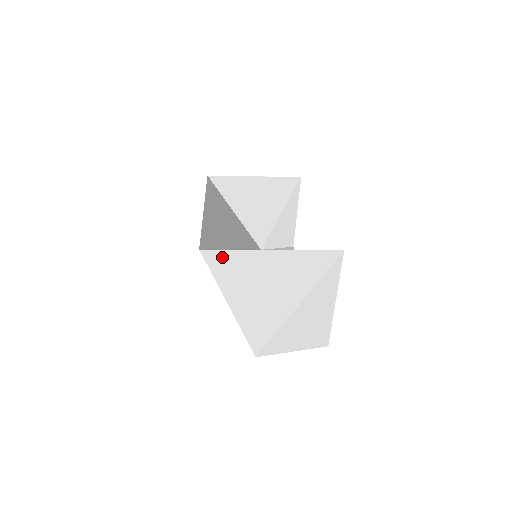
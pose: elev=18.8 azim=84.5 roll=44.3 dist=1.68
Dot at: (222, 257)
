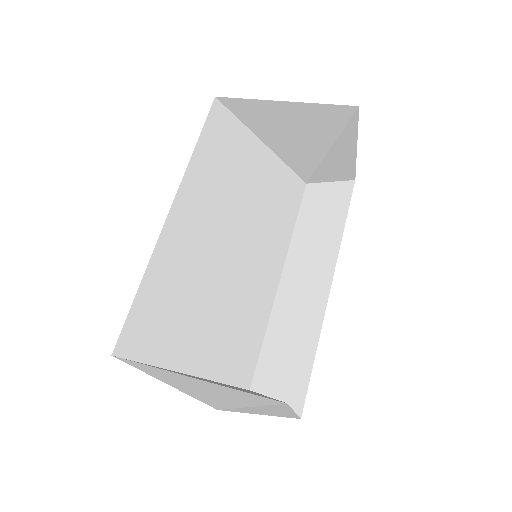
Dot at: (140, 365)
